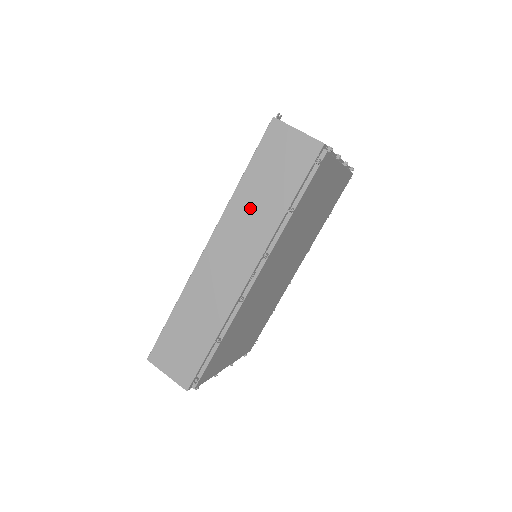
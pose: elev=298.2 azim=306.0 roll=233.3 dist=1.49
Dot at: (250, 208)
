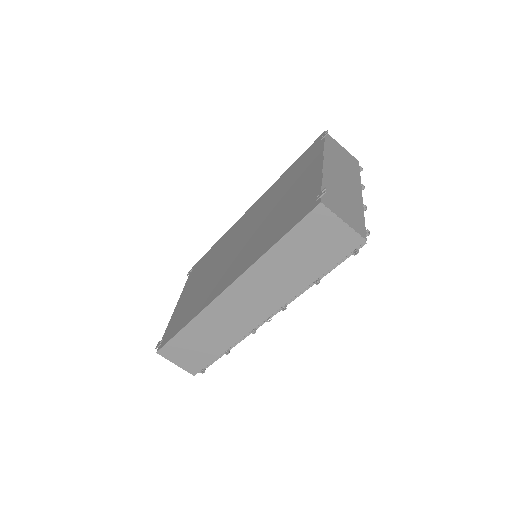
Dot at: (277, 272)
